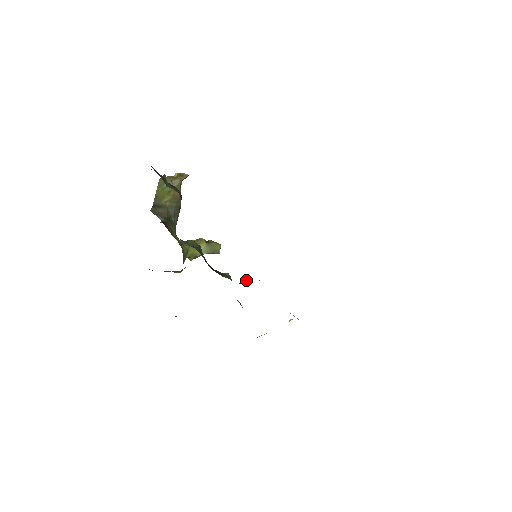
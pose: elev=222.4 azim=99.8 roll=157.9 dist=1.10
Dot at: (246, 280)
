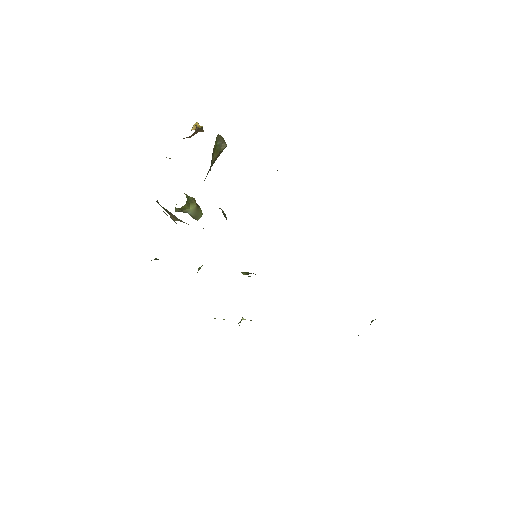
Dot at: (246, 272)
